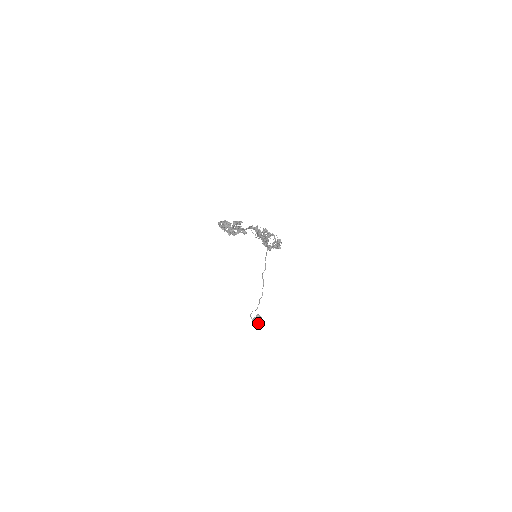
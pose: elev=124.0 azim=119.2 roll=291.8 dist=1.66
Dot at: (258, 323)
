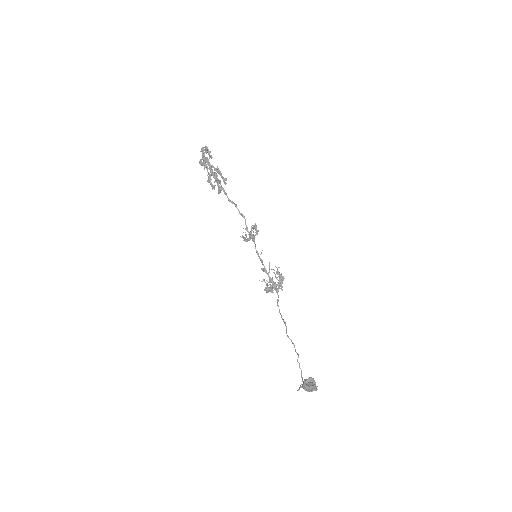
Dot at: (311, 386)
